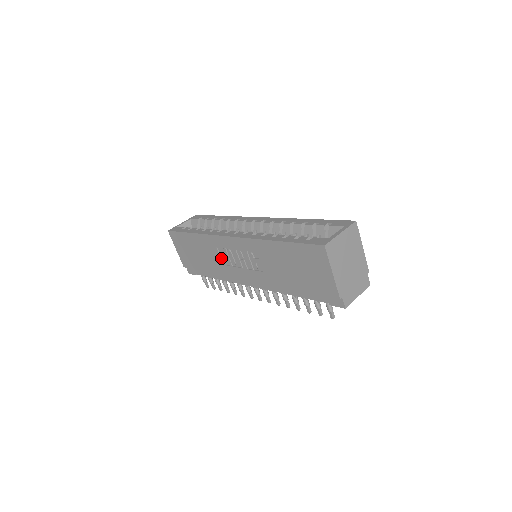
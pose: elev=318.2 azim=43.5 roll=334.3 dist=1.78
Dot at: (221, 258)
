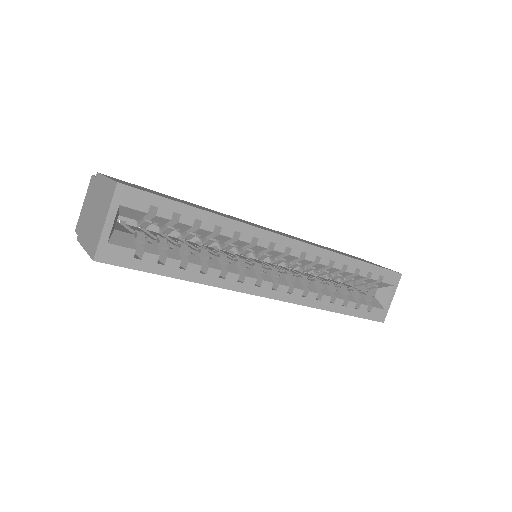
Dot at: occluded
